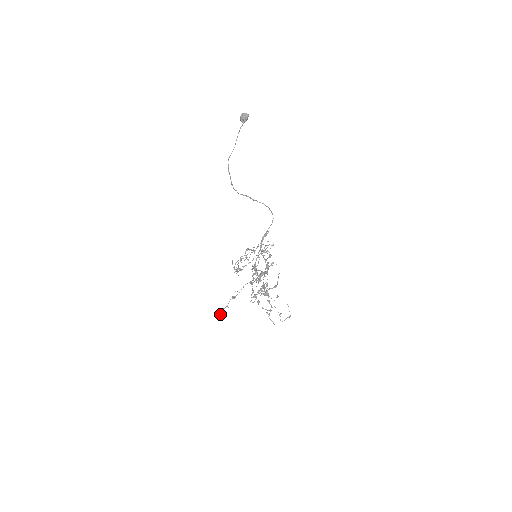
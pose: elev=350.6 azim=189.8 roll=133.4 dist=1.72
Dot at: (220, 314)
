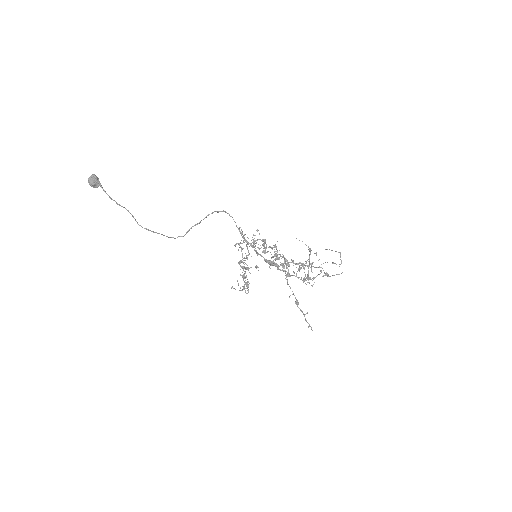
Dot at: (308, 327)
